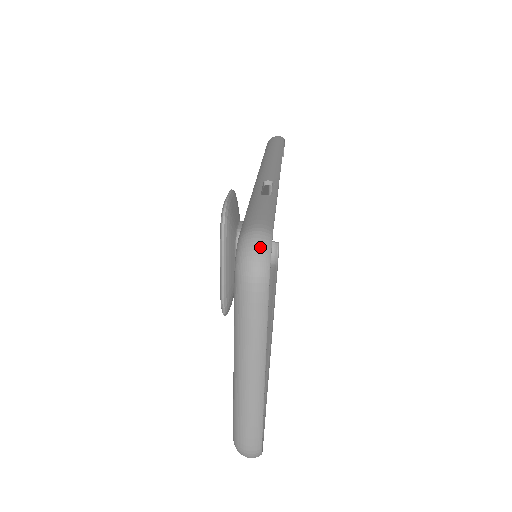
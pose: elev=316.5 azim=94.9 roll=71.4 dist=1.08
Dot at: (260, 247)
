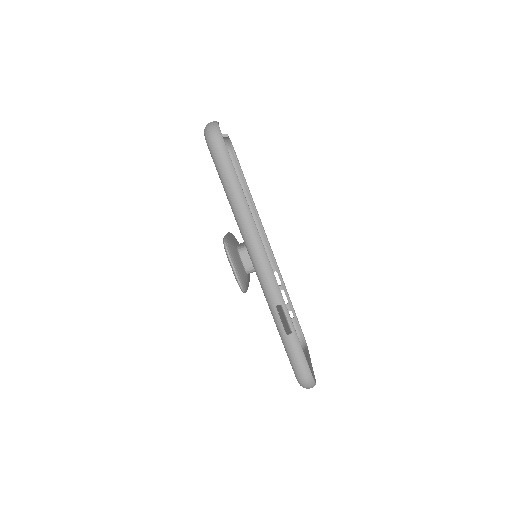
Dot at: (311, 386)
